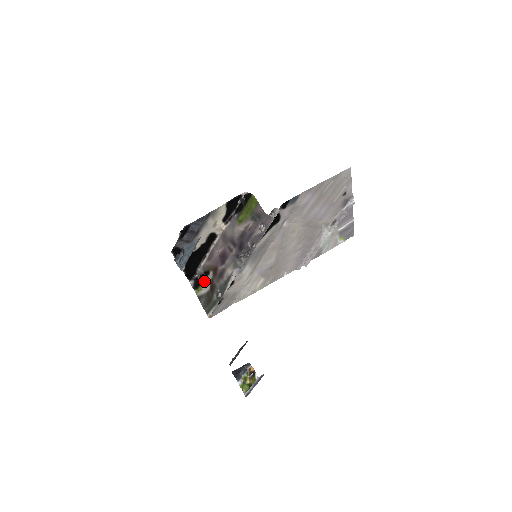
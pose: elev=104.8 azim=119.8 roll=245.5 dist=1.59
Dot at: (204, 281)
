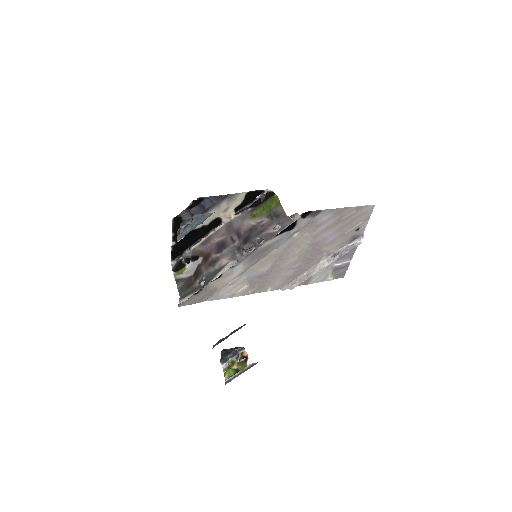
Dot at: (188, 265)
